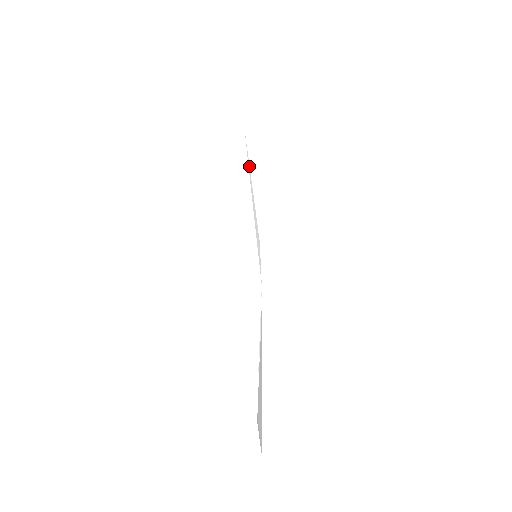
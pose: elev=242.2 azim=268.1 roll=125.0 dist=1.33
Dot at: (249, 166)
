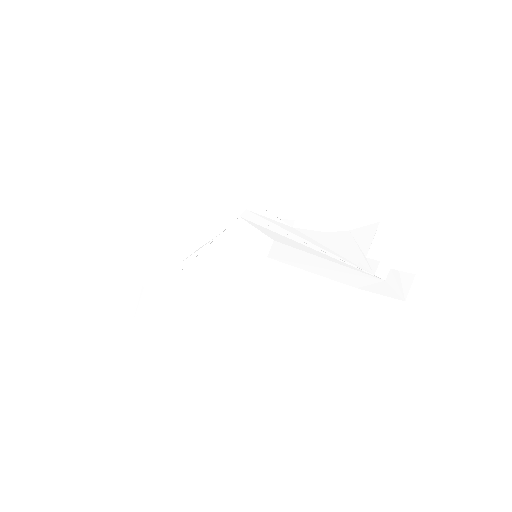
Dot at: (342, 264)
